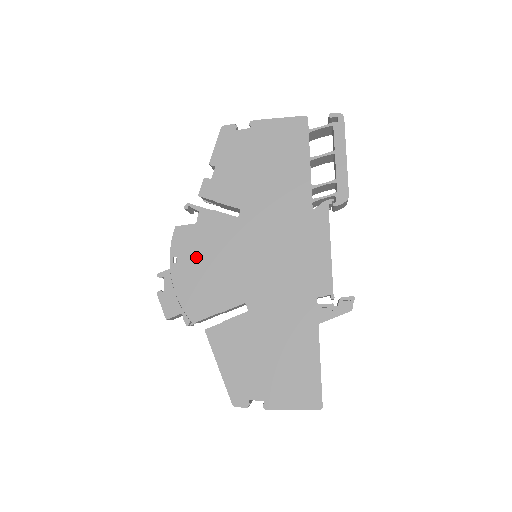
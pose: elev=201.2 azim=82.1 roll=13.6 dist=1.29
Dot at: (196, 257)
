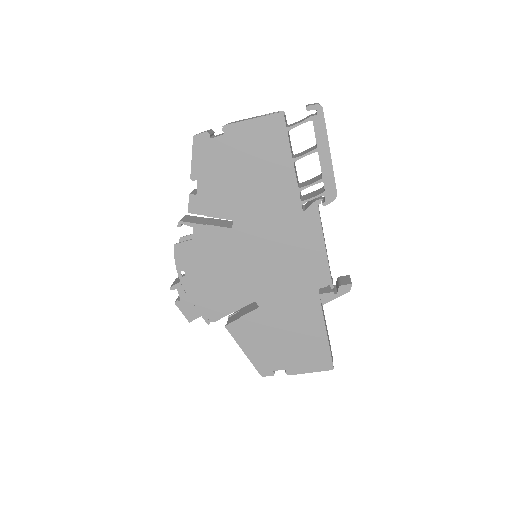
Dot at: (201, 269)
